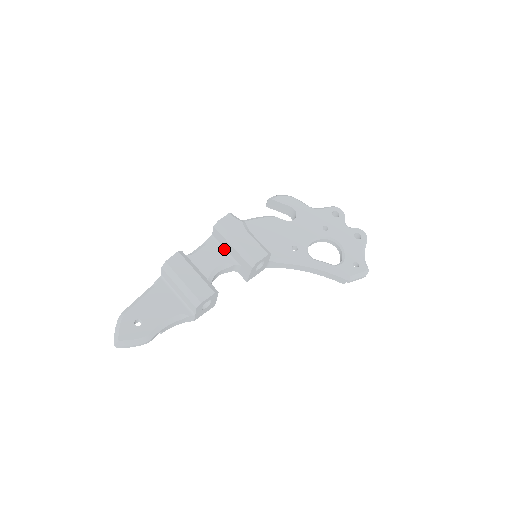
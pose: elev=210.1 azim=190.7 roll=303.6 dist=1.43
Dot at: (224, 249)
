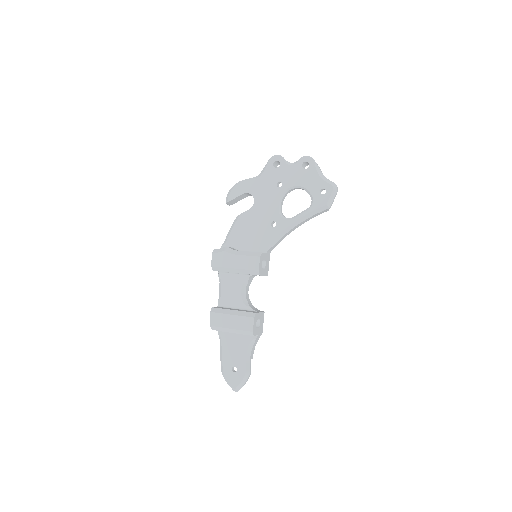
Dot at: (234, 274)
